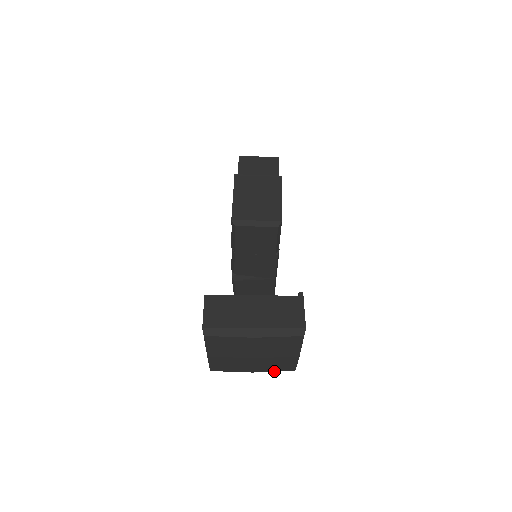
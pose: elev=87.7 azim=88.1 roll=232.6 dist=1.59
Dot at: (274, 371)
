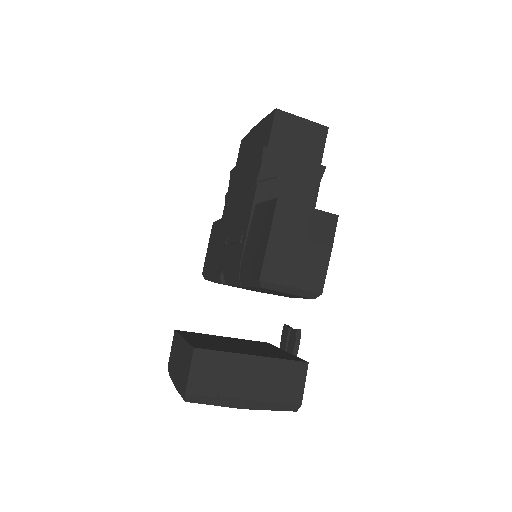
Dot at: occluded
